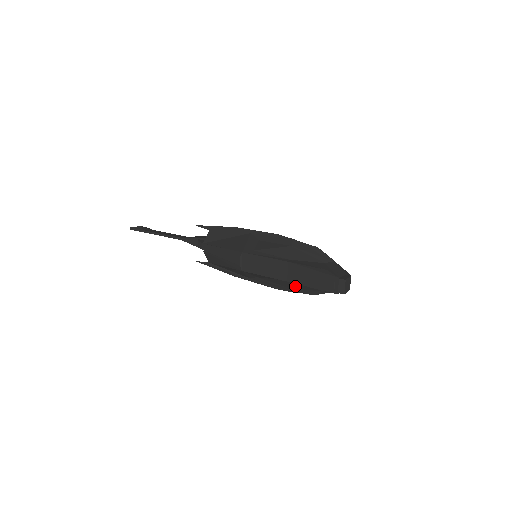
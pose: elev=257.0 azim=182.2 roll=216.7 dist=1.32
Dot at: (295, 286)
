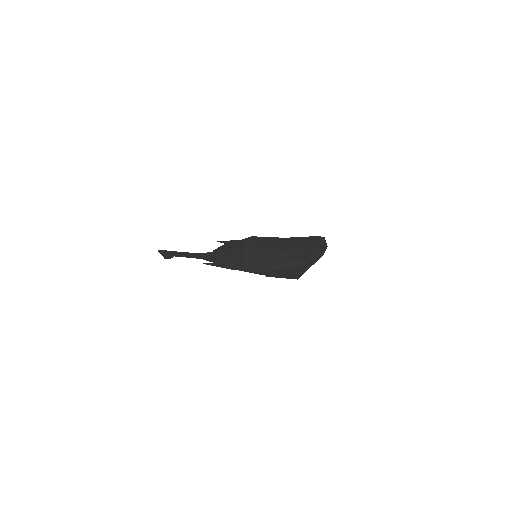
Dot at: (282, 258)
